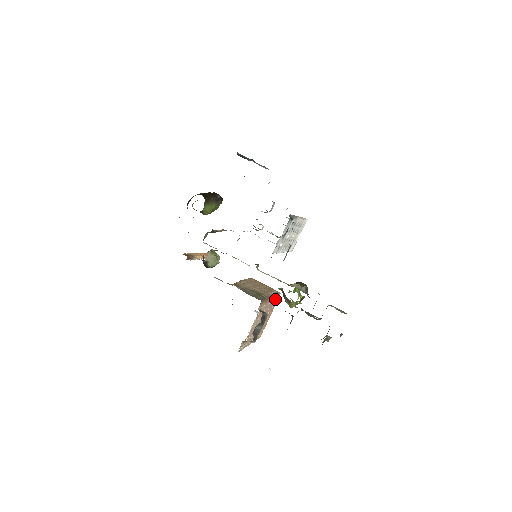
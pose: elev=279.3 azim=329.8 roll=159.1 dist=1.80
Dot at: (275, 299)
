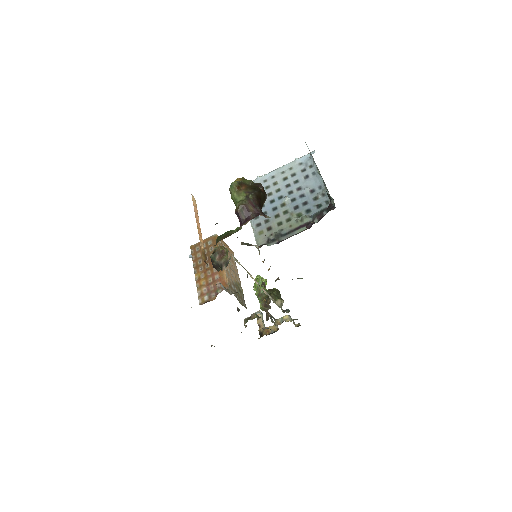
Dot at: occluded
